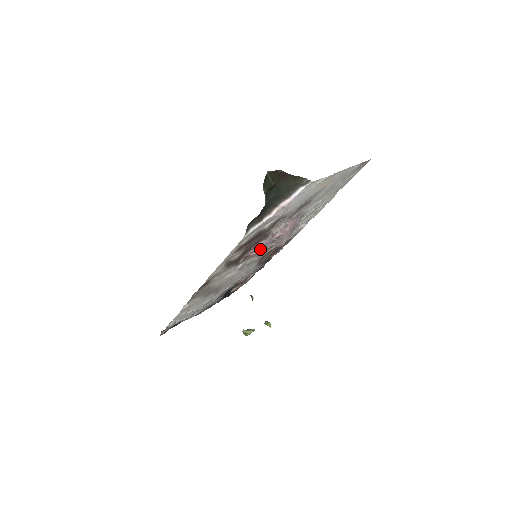
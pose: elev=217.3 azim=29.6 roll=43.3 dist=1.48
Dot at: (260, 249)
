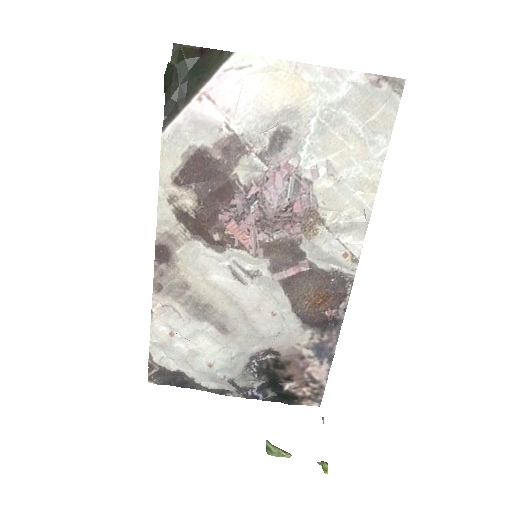
Dot at: (238, 220)
